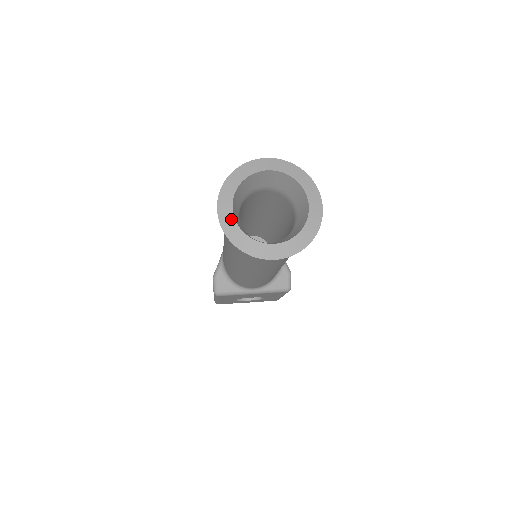
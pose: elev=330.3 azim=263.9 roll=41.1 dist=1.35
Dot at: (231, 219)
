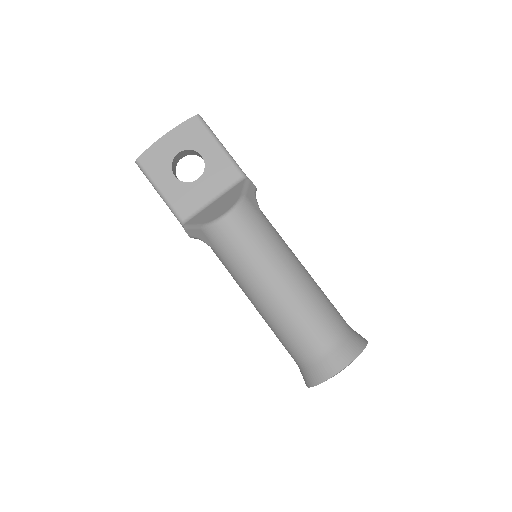
Dot at: occluded
